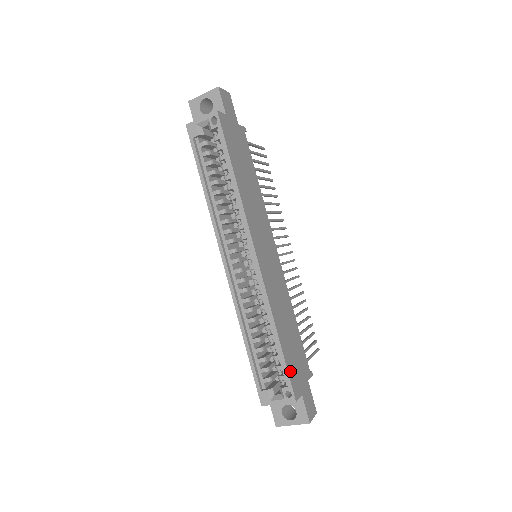
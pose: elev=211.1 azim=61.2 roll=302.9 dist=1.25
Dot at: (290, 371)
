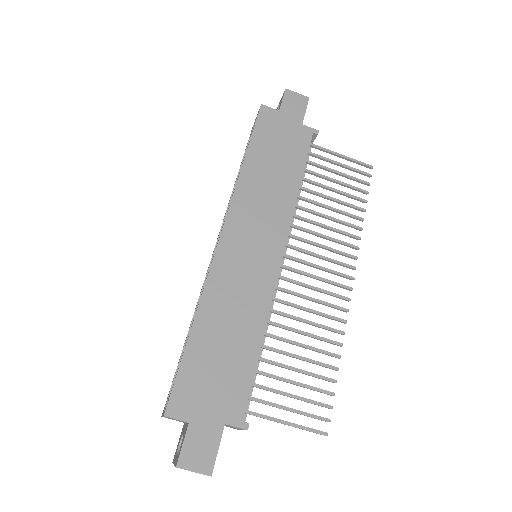
Dot at: (184, 378)
